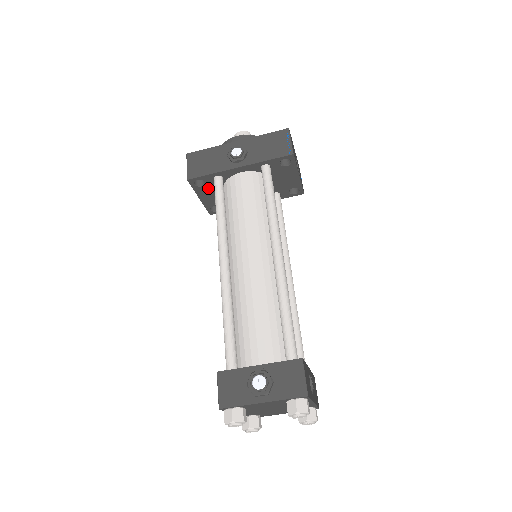
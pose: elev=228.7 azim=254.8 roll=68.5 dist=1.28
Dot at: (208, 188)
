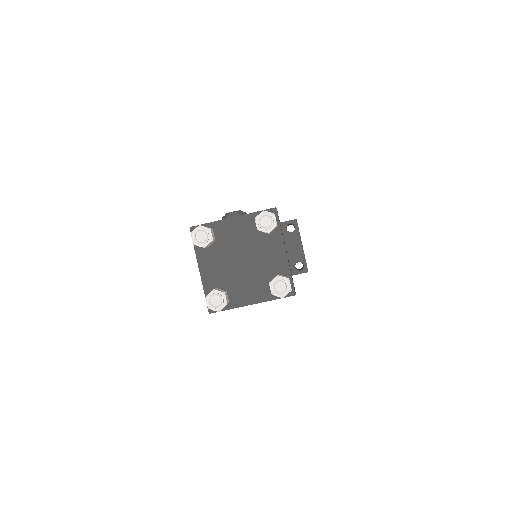
Dot at: occluded
